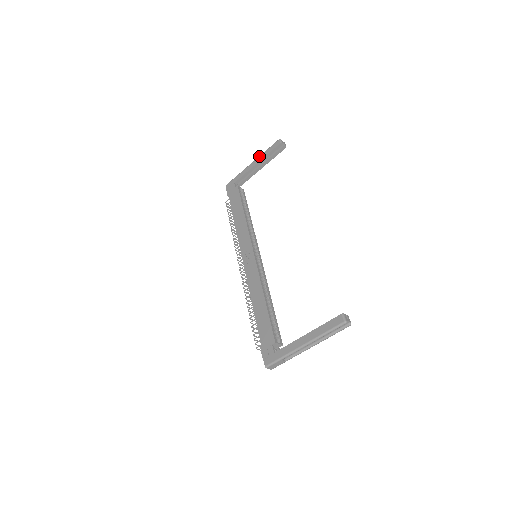
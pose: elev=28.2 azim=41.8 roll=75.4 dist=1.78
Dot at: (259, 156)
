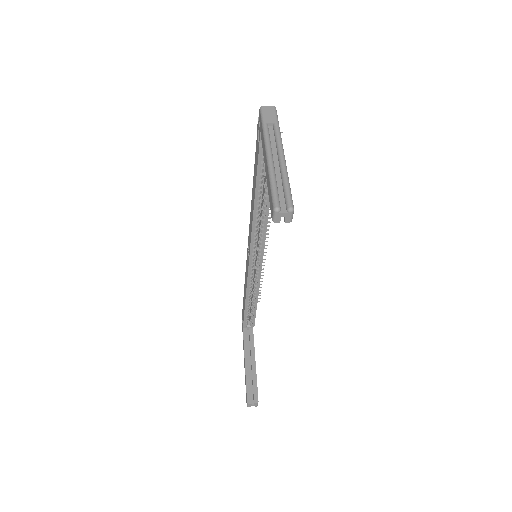
Dot at: (267, 168)
